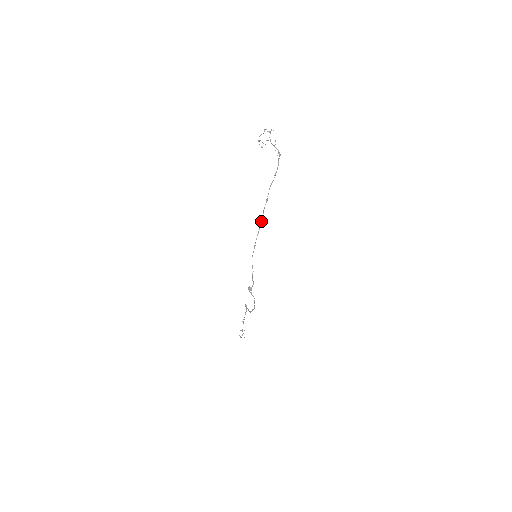
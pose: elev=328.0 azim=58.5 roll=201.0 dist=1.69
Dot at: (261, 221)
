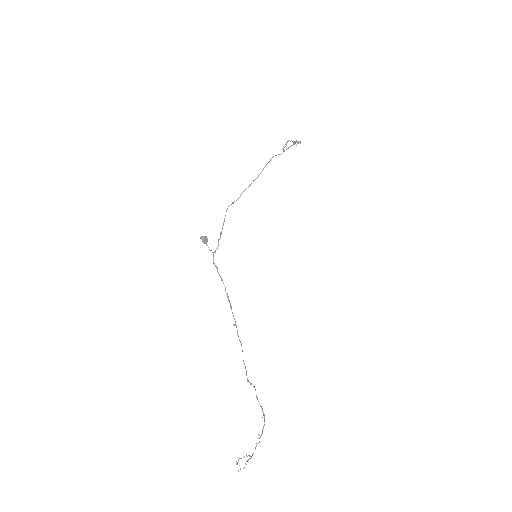
Dot at: occluded
